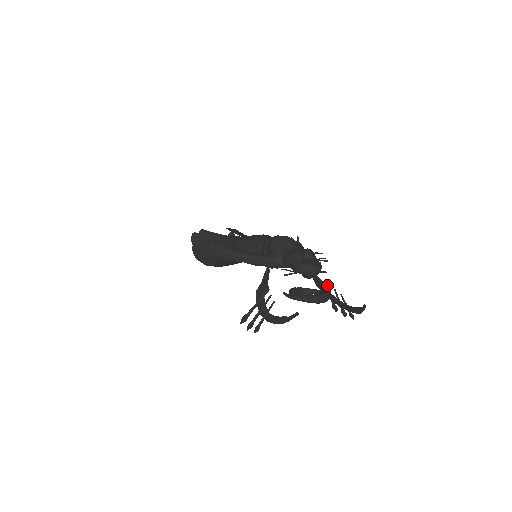
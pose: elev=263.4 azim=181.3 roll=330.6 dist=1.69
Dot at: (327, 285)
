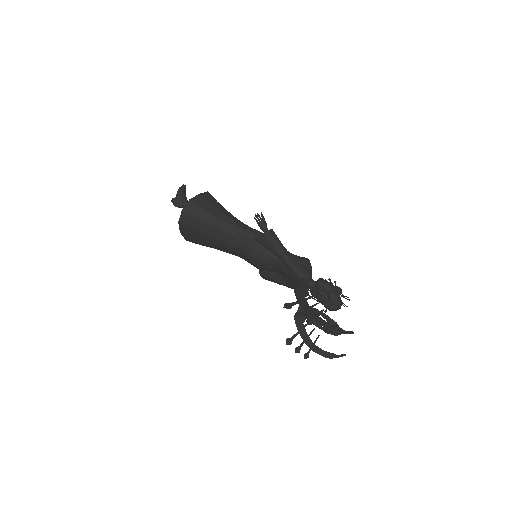
Dot at: occluded
